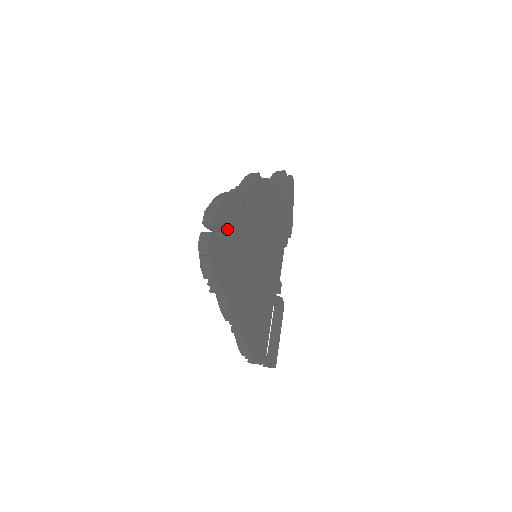
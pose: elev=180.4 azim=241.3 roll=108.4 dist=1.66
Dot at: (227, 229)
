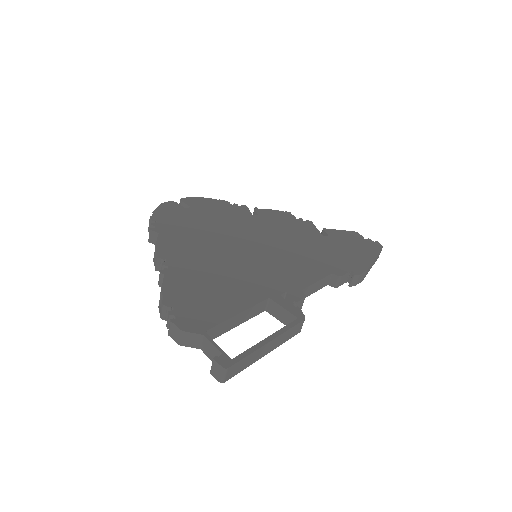
Dot at: (201, 210)
